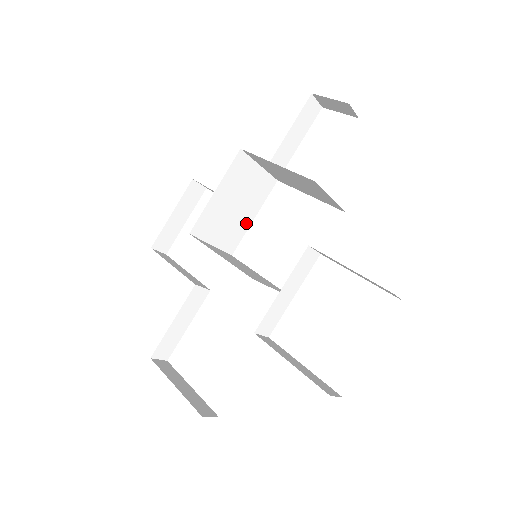
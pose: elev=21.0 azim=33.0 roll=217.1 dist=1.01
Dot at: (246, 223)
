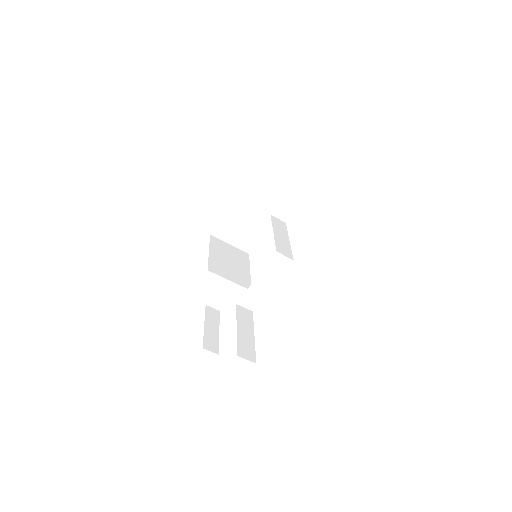
Dot at: (246, 273)
